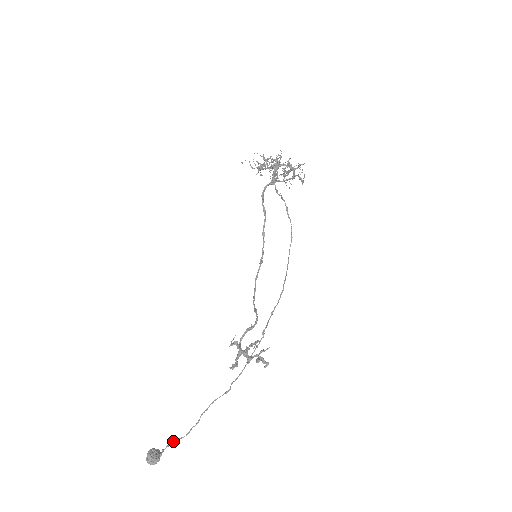
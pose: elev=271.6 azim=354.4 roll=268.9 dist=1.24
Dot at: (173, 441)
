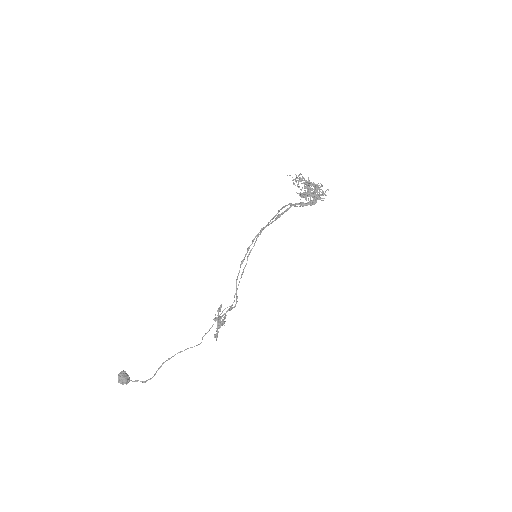
Dot at: occluded
